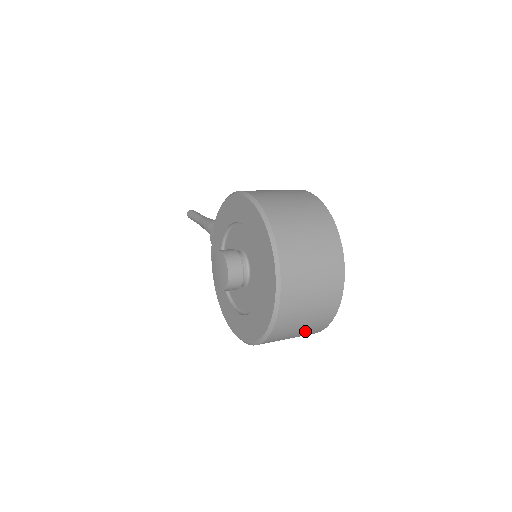
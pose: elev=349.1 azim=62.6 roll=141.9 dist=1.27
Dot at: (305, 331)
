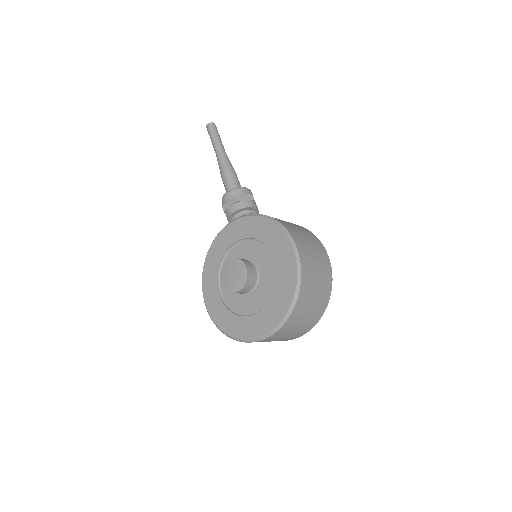
Dot at: occluded
